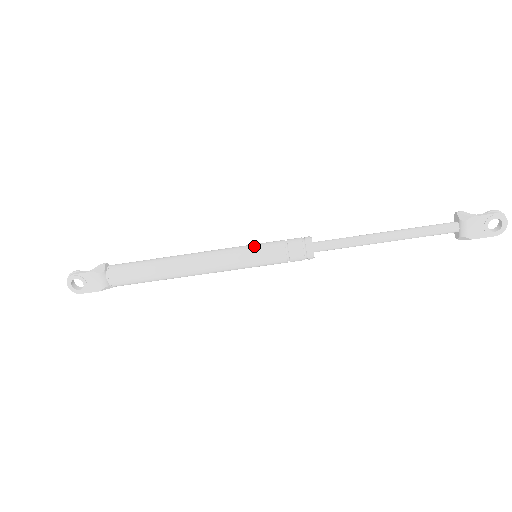
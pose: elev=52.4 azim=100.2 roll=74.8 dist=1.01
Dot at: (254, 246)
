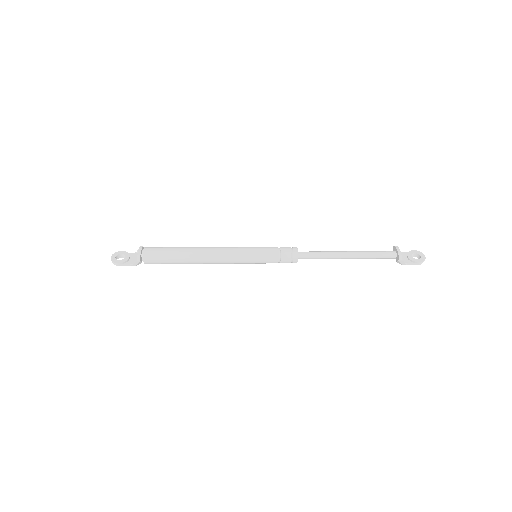
Dot at: (256, 263)
